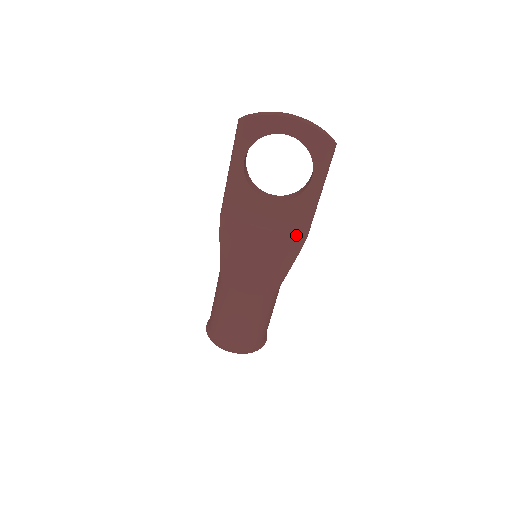
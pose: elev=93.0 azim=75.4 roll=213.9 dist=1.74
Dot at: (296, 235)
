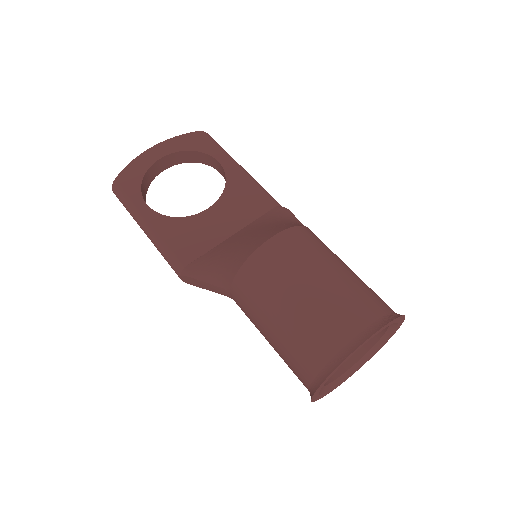
Dot at: (269, 210)
